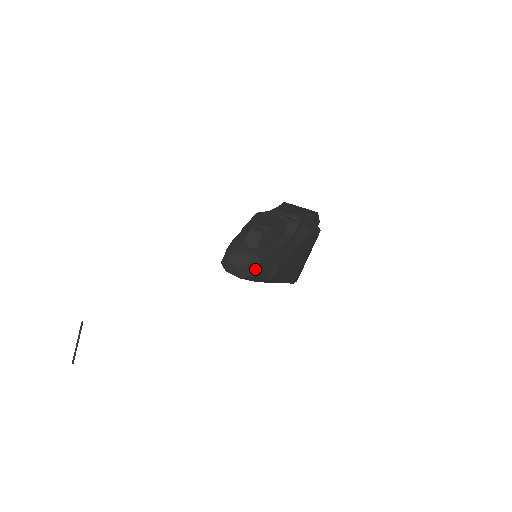
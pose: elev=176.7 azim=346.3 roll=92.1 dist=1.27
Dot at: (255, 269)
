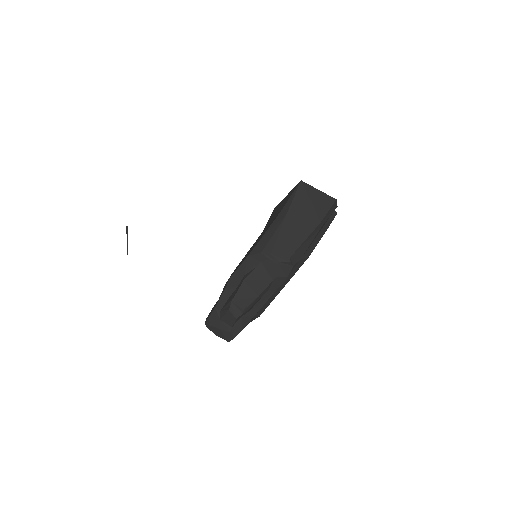
Dot at: (229, 341)
